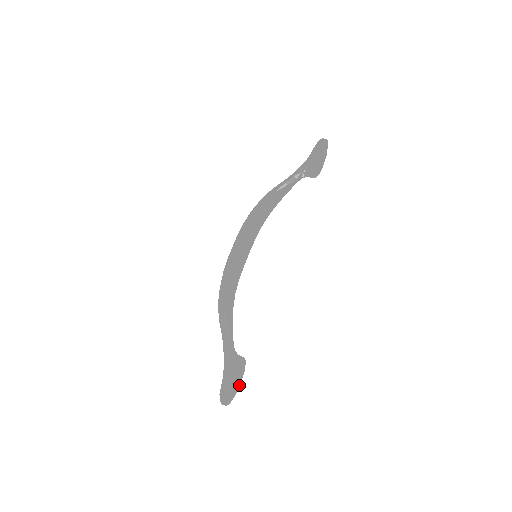
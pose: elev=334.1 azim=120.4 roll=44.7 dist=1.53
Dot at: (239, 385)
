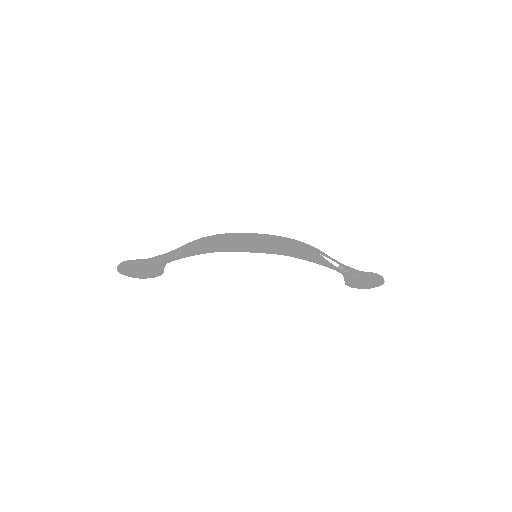
Dot at: (139, 277)
